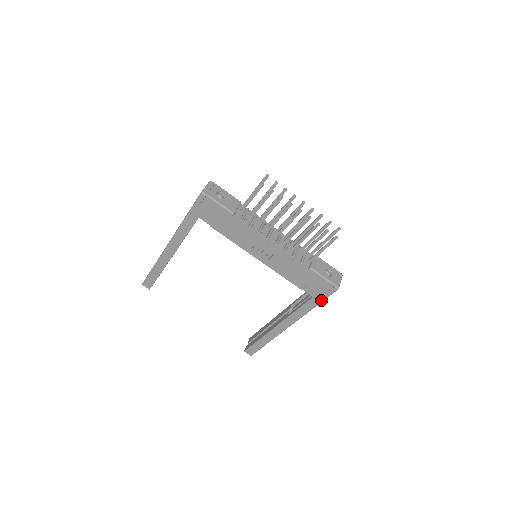
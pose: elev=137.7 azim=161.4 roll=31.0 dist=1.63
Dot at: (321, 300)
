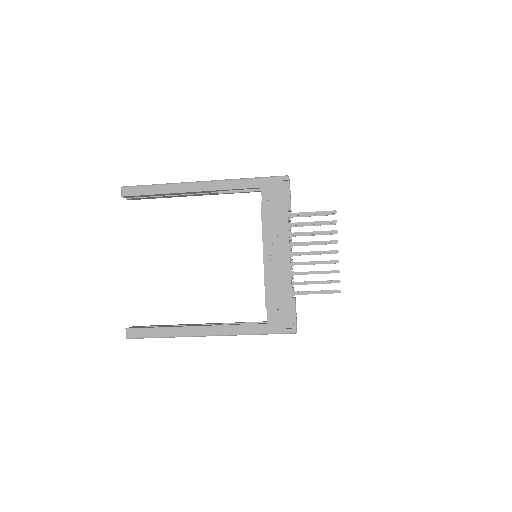
Dot at: (270, 332)
